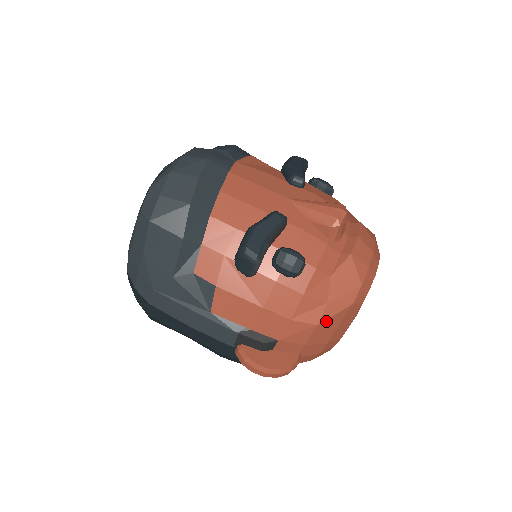
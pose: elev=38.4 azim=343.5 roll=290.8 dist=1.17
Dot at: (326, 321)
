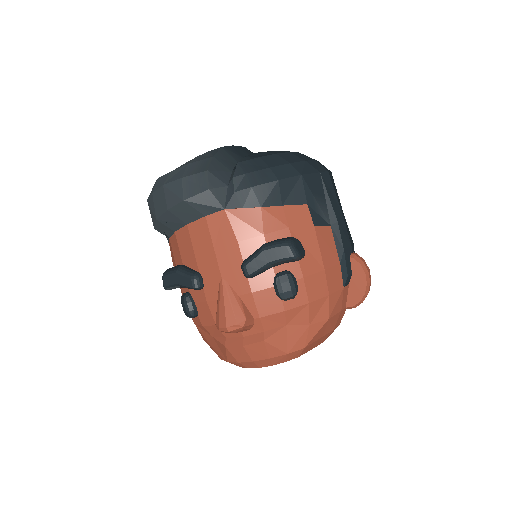
Dot at: occluded
